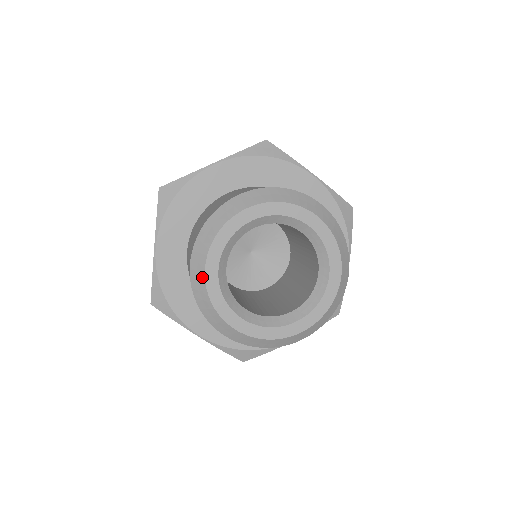
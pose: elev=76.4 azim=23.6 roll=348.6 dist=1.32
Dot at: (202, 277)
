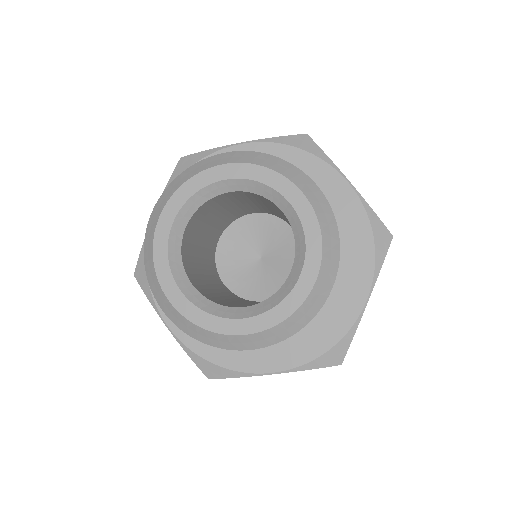
Dot at: (175, 312)
